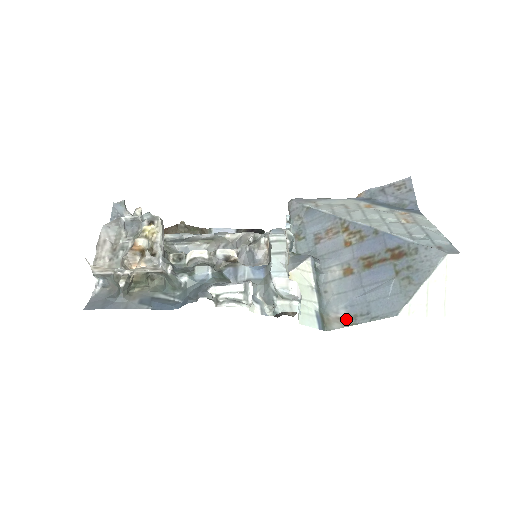
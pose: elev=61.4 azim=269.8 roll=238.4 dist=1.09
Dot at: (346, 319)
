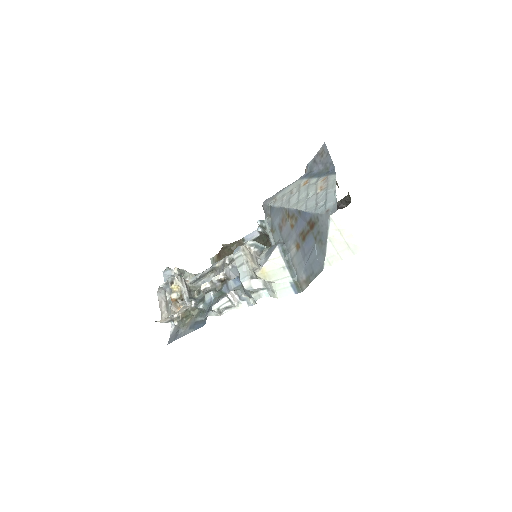
Dot at: (306, 281)
